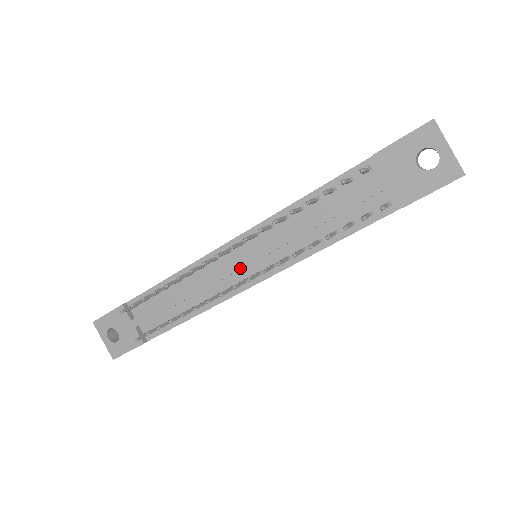
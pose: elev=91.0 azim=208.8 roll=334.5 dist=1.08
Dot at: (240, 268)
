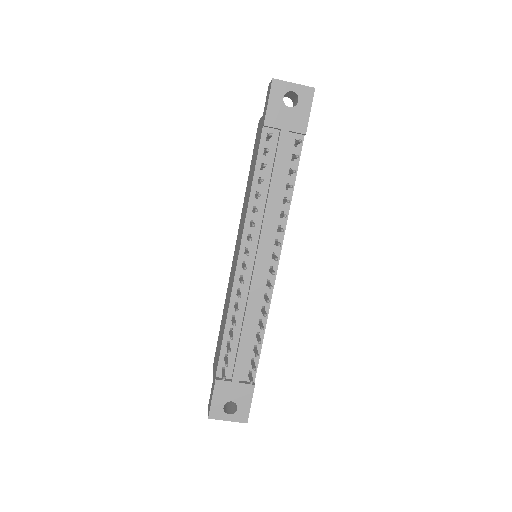
Dot at: (261, 264)
